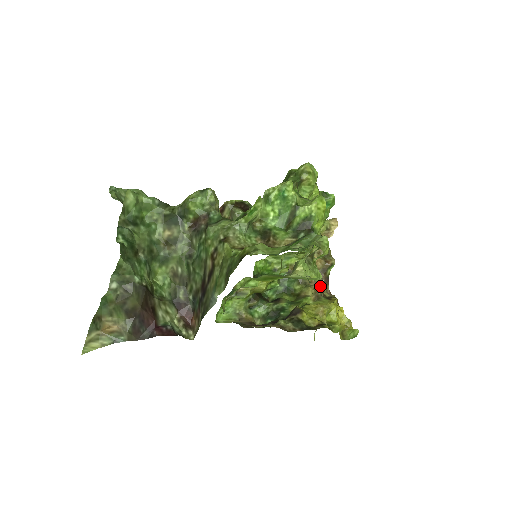
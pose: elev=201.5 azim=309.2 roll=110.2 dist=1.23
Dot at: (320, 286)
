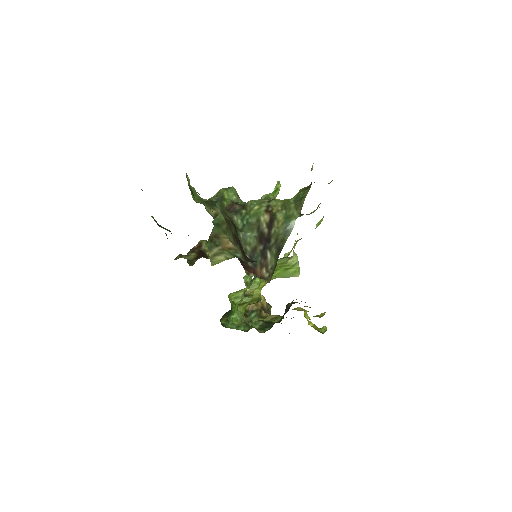
Dot at: occluded
